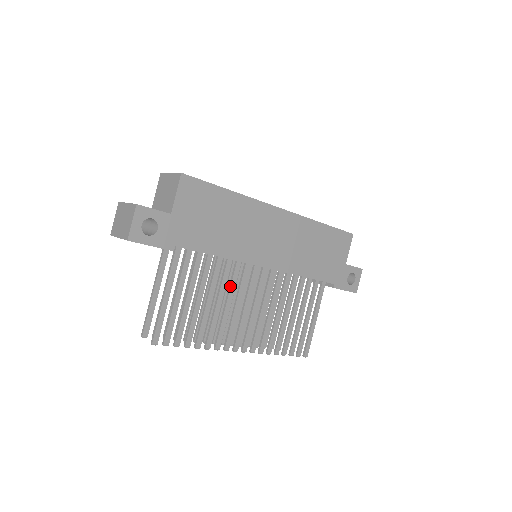
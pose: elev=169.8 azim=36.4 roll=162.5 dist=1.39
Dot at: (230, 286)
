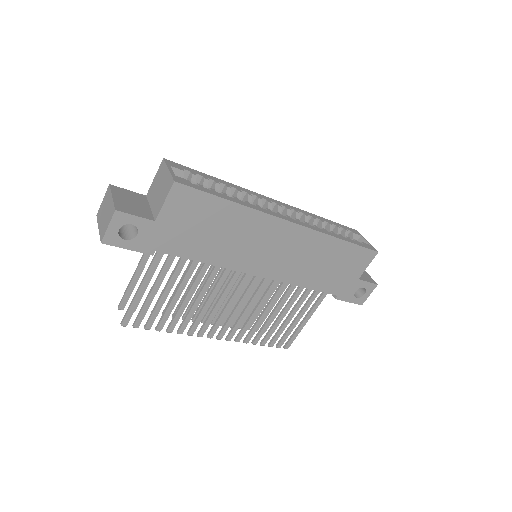
Dot at: (215, 285)
